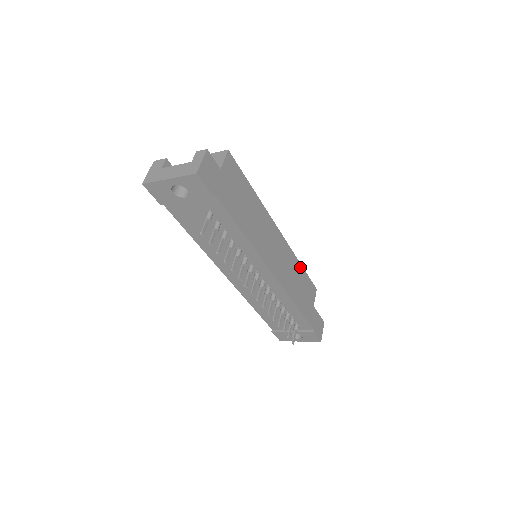
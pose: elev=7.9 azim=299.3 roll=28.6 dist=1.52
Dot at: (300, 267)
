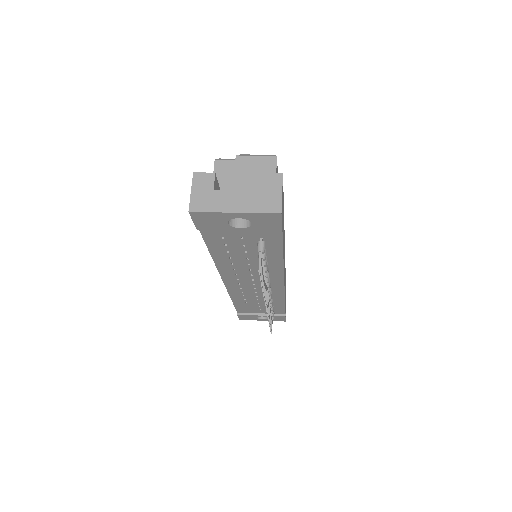
Dot at: occluded
